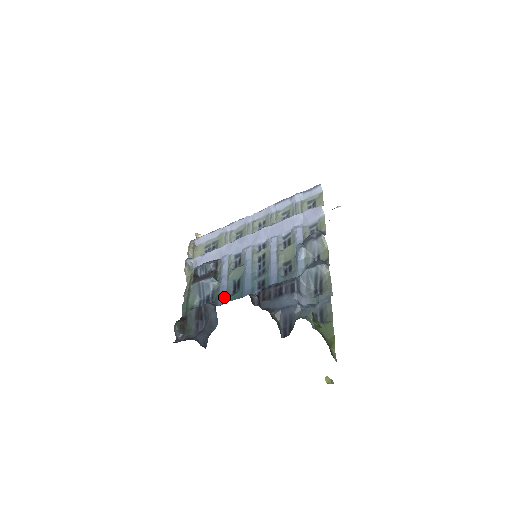
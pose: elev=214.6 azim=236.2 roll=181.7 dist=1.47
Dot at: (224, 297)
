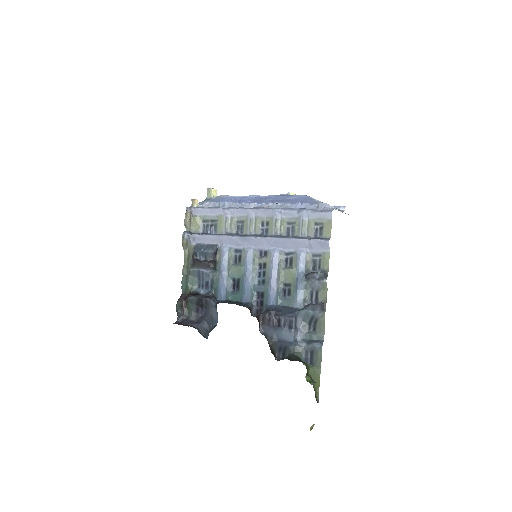
Dot at: (224, 293)
